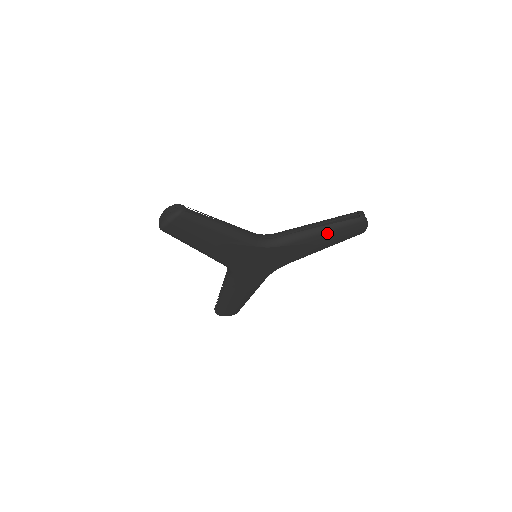
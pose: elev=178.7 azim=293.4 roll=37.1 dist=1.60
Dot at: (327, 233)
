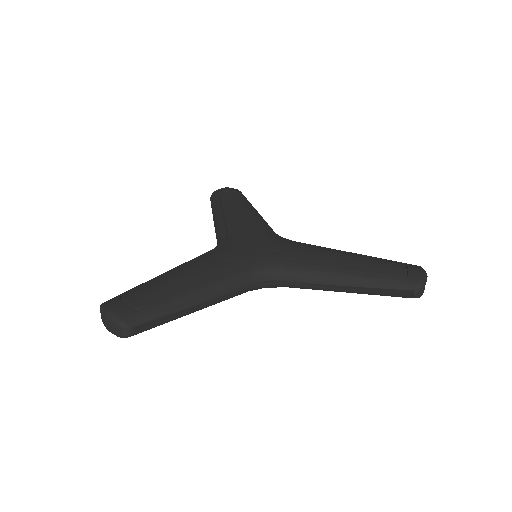
Dot at: occluded
